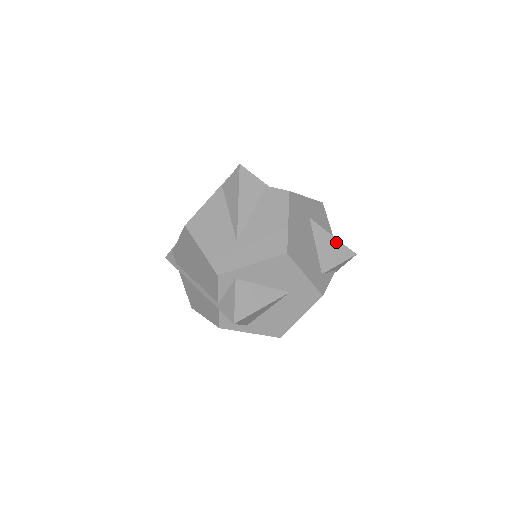
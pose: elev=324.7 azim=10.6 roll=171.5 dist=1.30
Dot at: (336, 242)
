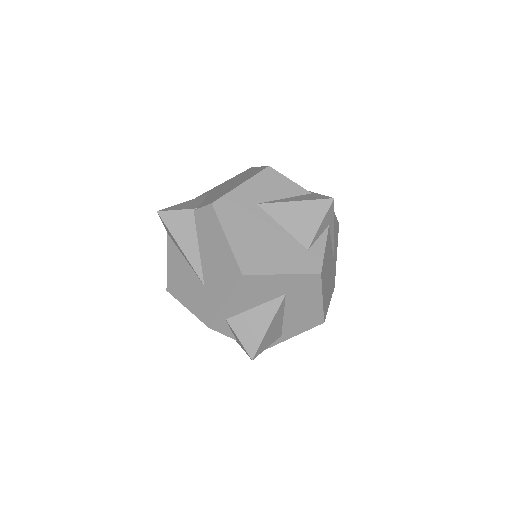
Dot at: (302, 205)
